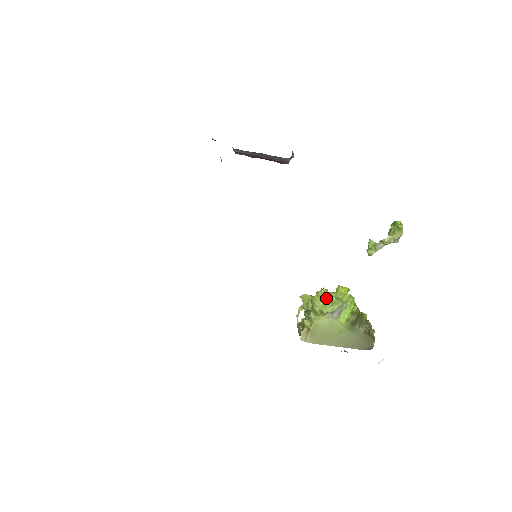
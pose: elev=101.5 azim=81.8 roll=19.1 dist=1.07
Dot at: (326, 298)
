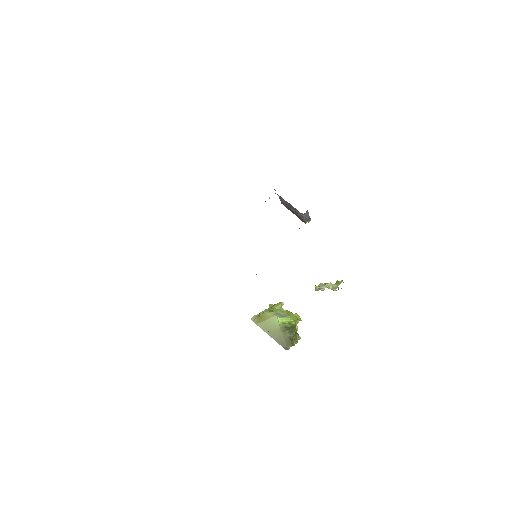
Dot at: (281, 307)
